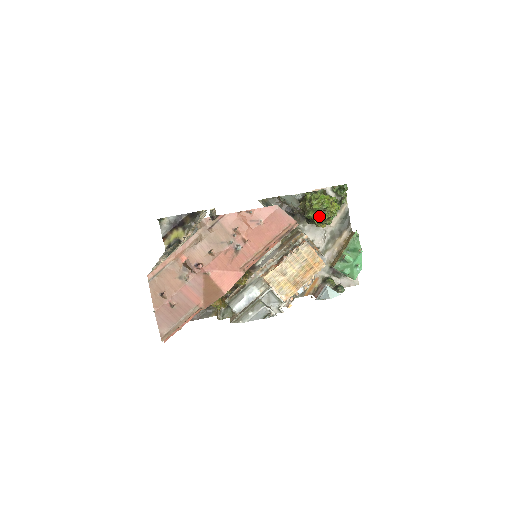
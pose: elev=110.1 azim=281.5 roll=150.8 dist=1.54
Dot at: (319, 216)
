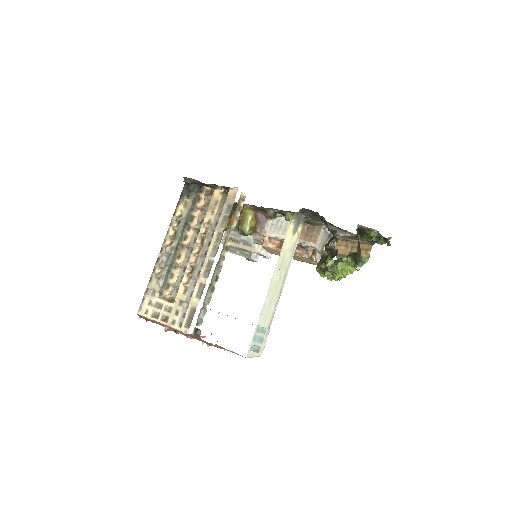
Dot at: occluded
